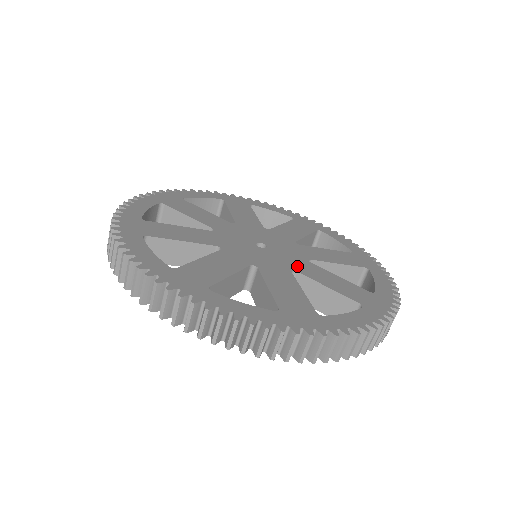
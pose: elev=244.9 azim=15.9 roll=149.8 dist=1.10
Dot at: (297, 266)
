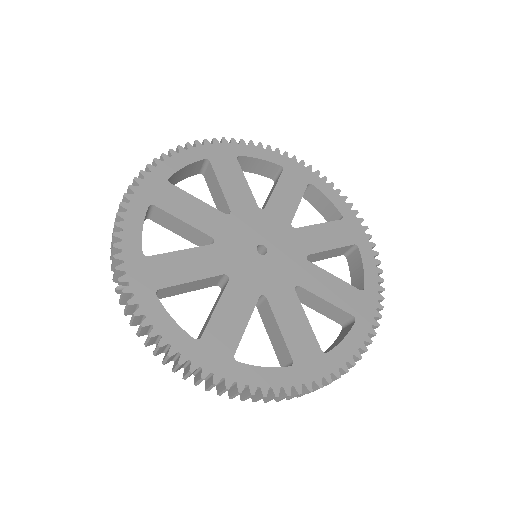
Dot at: (300, 247)
